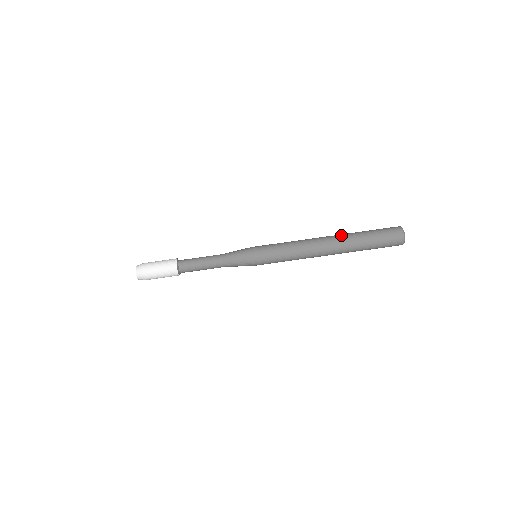
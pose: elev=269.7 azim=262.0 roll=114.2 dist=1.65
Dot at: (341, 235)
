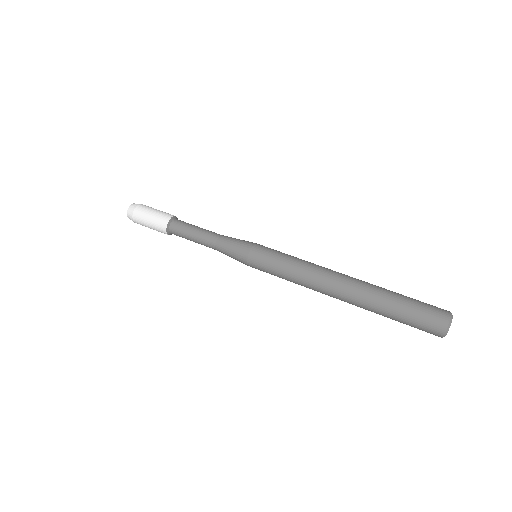
Dot at: (365, 285)
